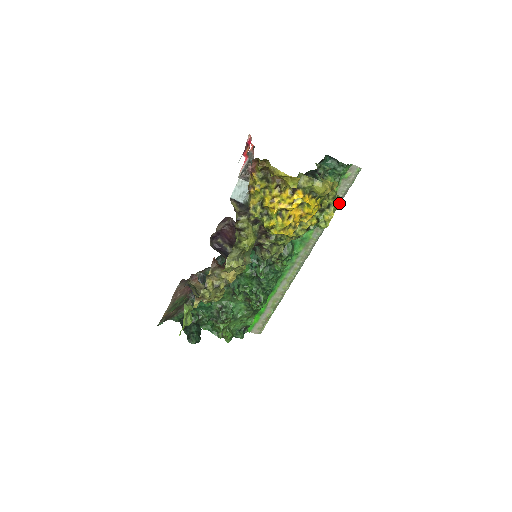
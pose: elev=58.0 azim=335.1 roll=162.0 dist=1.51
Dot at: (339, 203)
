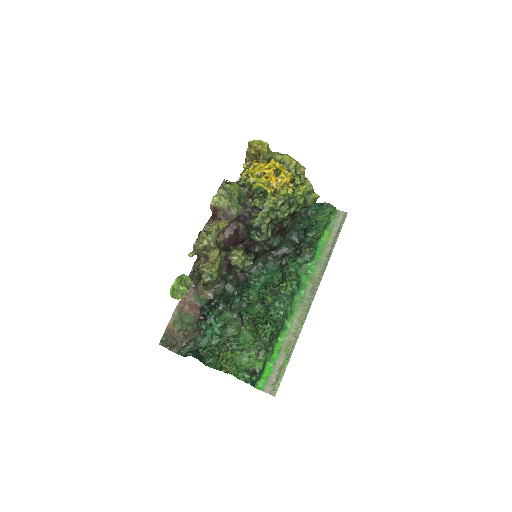
Dot at: (315, 193)
